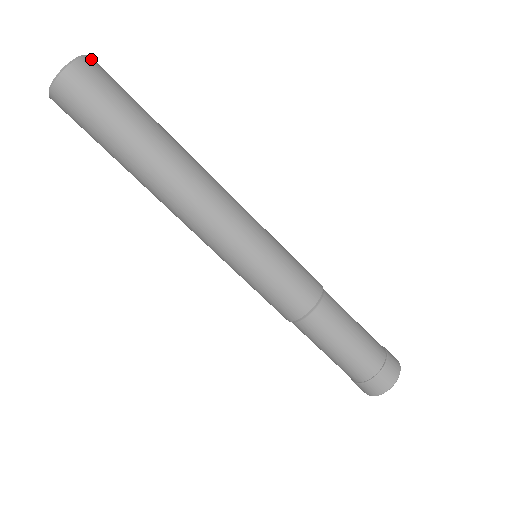
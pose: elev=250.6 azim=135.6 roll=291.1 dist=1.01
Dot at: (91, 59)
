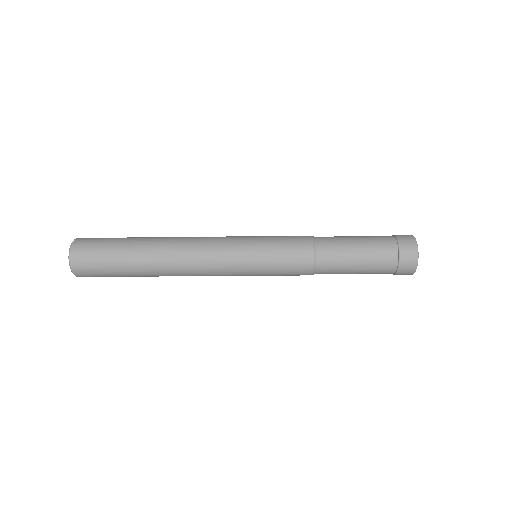
Dot at: (73, 255)
